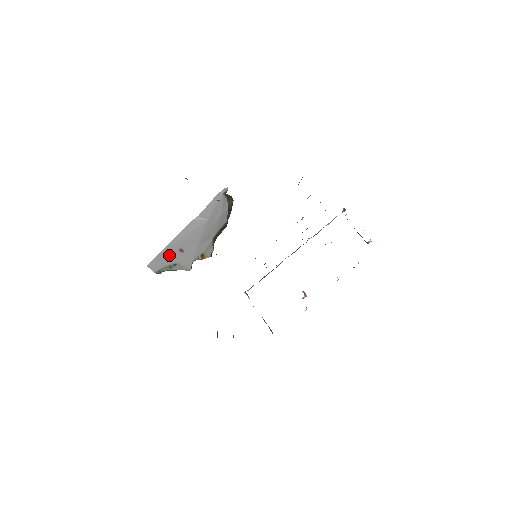
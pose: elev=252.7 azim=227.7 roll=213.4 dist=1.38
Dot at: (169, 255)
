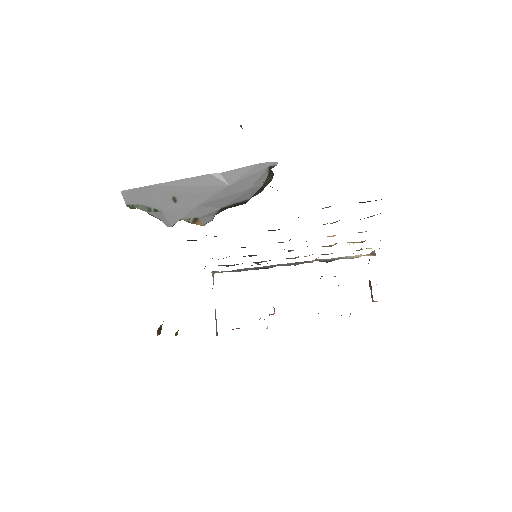
Dot at: (156, 195)
